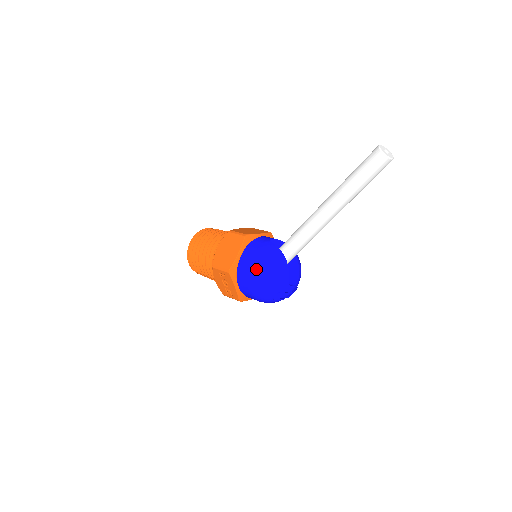
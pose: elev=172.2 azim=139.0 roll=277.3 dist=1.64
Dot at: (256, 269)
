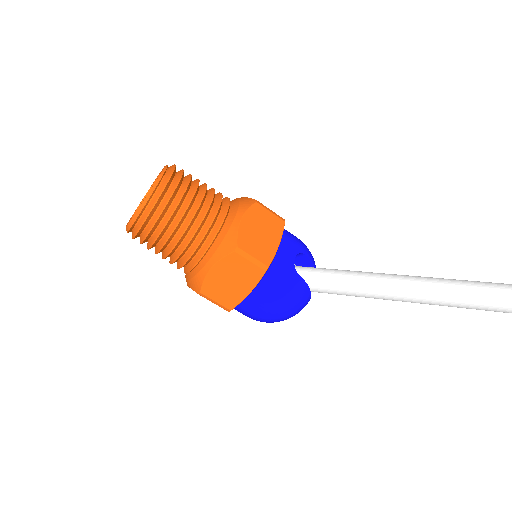
Dot at: (273, 316)
